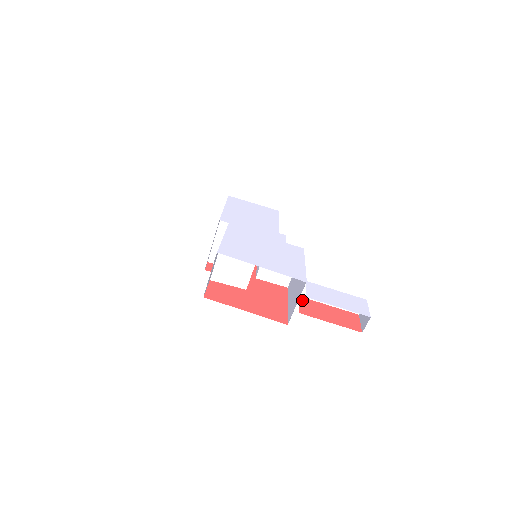
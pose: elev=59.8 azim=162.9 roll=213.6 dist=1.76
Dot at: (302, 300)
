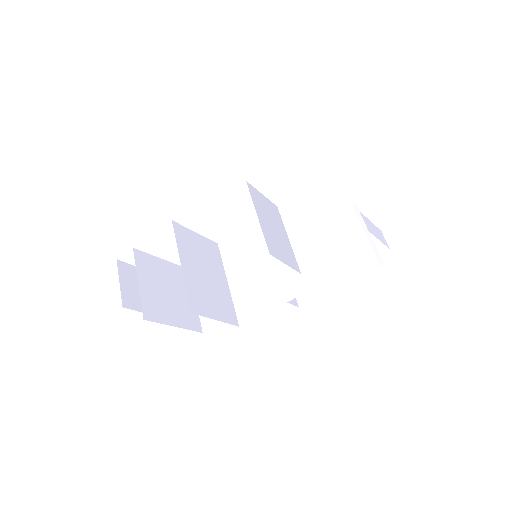
Dot at: occluded
